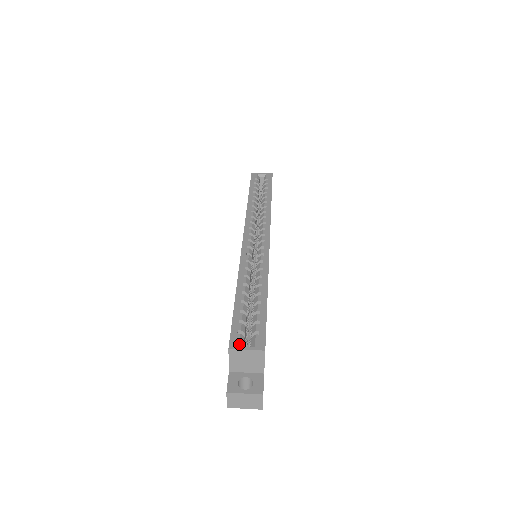
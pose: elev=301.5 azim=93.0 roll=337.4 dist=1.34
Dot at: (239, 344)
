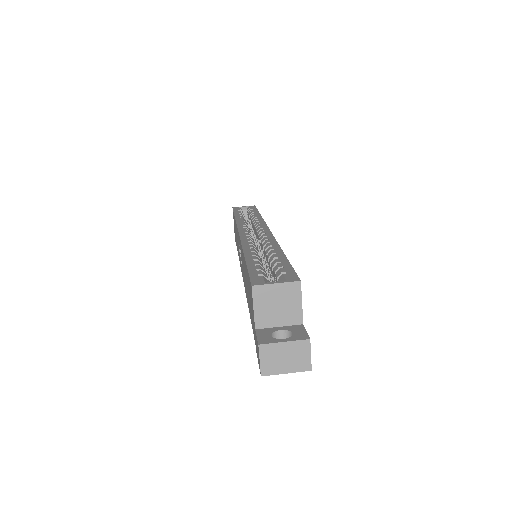
Dot at: (264, 281)
